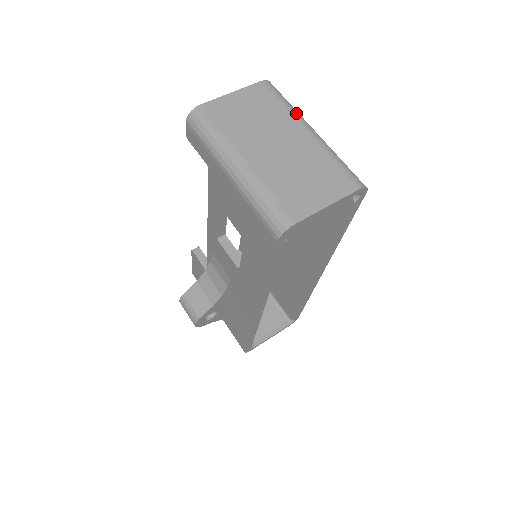
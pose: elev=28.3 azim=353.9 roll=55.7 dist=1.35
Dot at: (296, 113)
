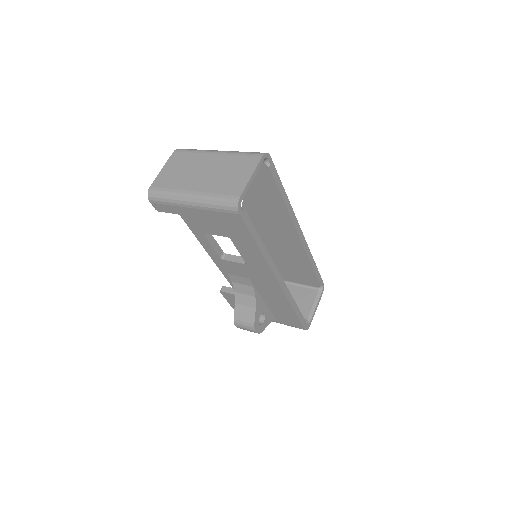
Dot at: (203, 151)
